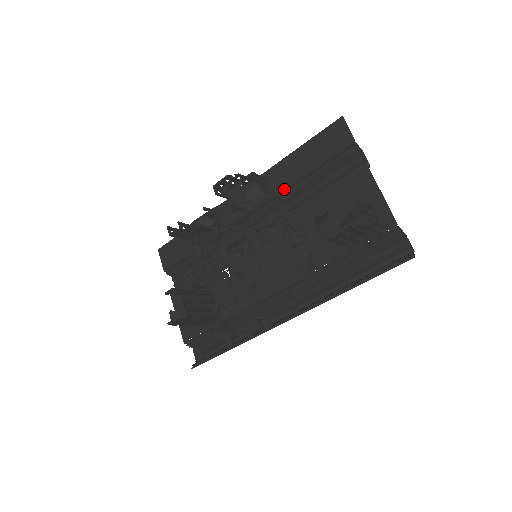
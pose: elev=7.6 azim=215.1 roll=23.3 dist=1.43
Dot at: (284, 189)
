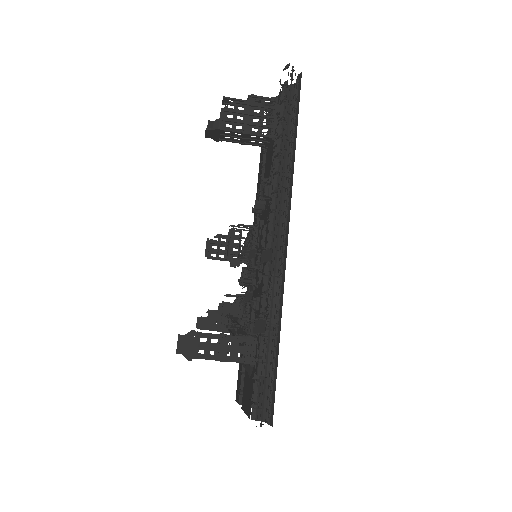
Dot at: occluded
